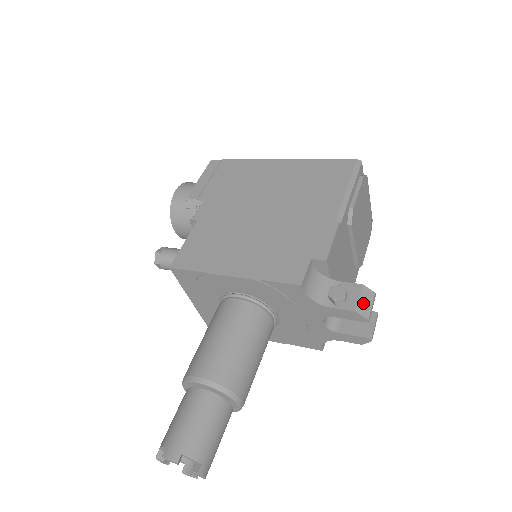
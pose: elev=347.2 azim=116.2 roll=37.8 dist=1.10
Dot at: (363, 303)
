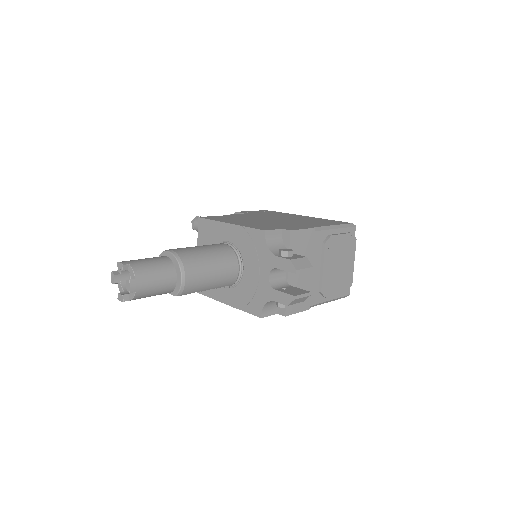
Dot at: (299, 262)
